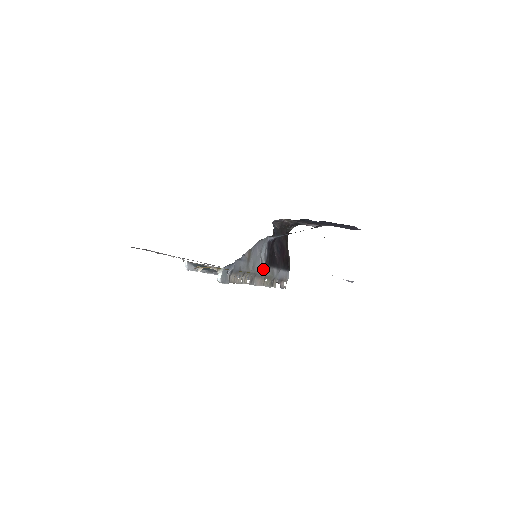
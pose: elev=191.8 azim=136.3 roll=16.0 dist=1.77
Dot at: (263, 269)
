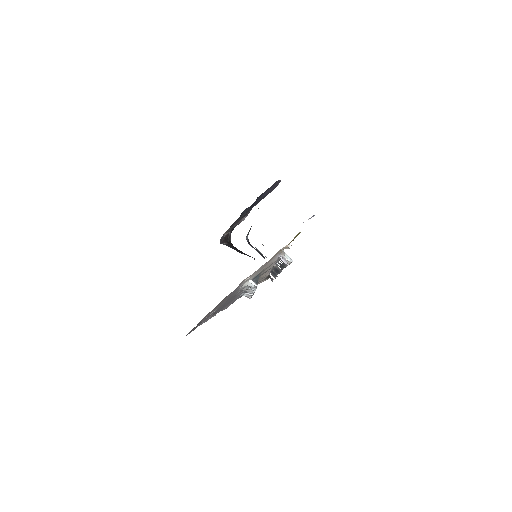
Dot at: occluded
